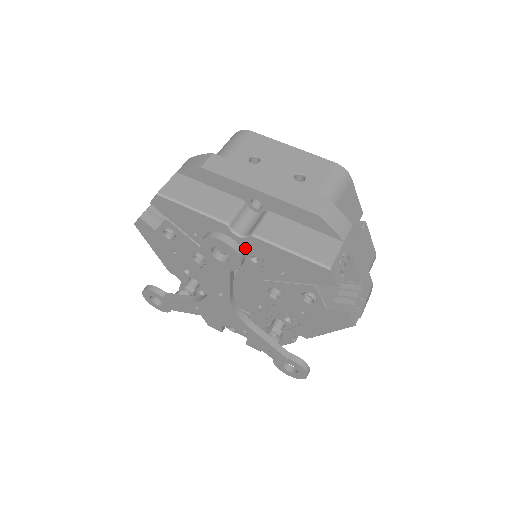
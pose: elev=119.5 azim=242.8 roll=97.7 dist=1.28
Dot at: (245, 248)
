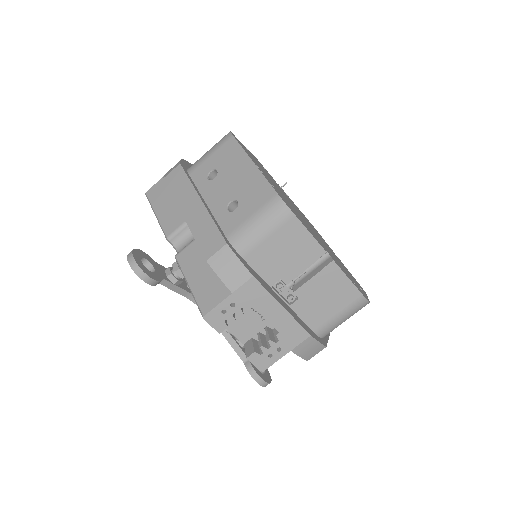
Dot at: occluded
